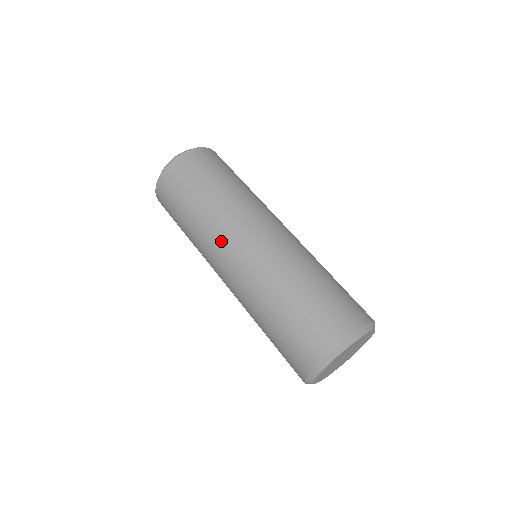
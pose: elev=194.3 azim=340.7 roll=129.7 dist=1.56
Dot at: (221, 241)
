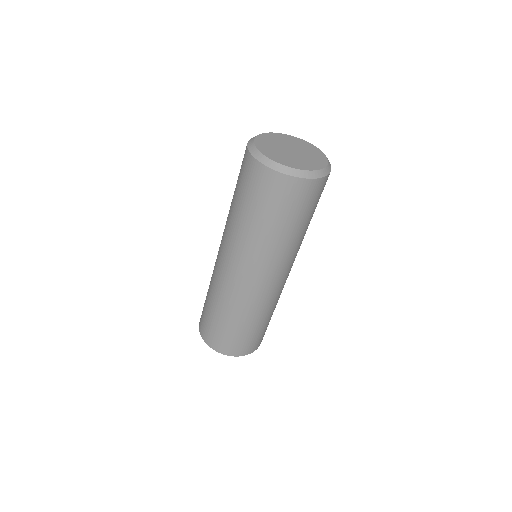
Dot at: (235, 256)
